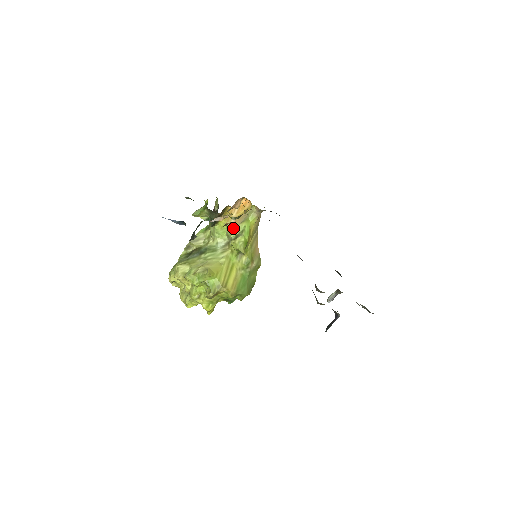
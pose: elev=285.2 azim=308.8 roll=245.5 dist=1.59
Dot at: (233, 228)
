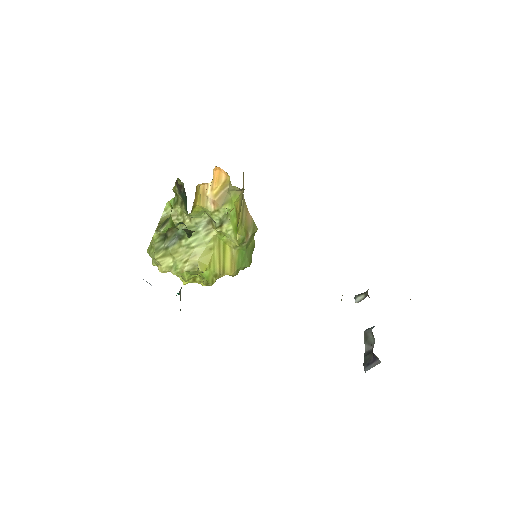
Dot at: (213, 211)
